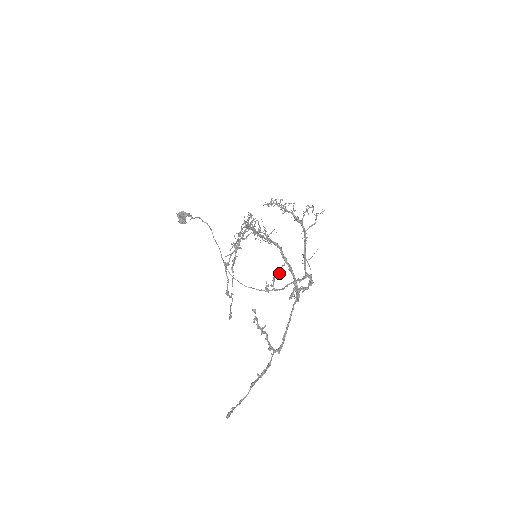
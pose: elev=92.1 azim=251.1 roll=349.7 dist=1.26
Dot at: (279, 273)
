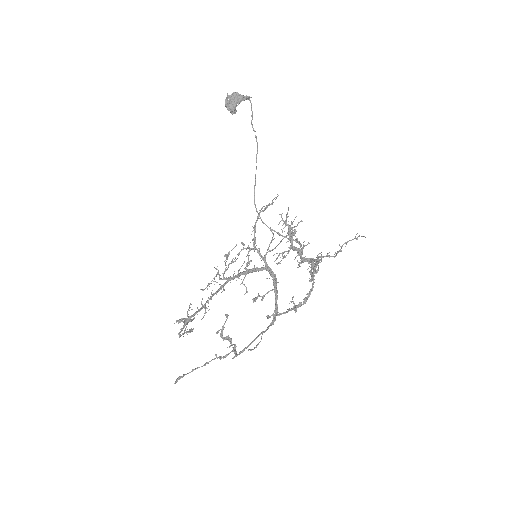
Dot at: (262, 297)
